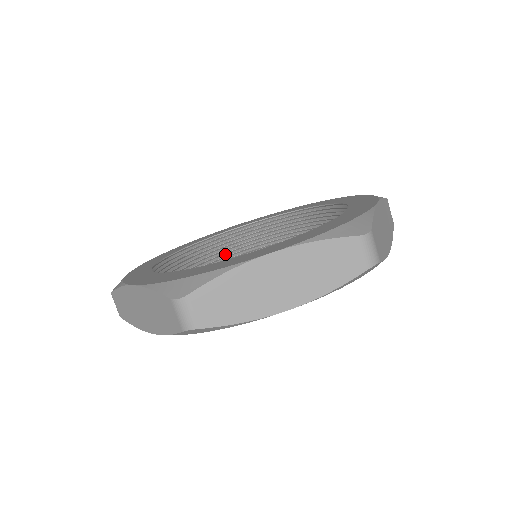
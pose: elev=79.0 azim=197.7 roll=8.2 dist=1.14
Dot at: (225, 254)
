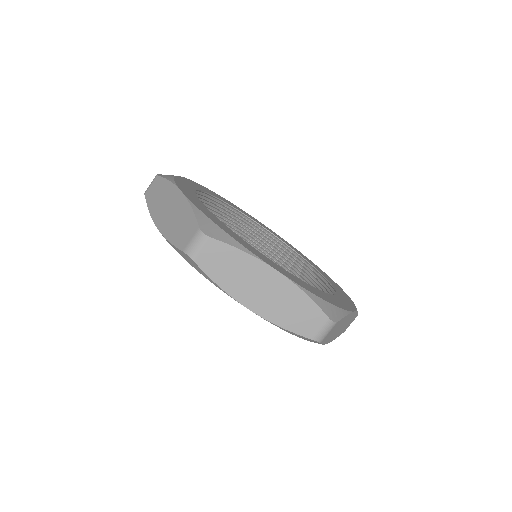
Dot at: occluded
